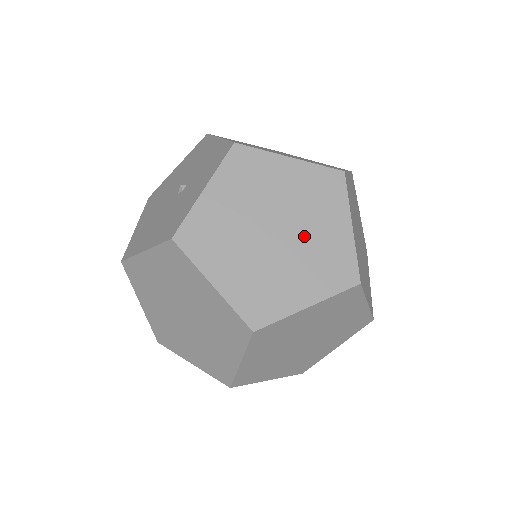
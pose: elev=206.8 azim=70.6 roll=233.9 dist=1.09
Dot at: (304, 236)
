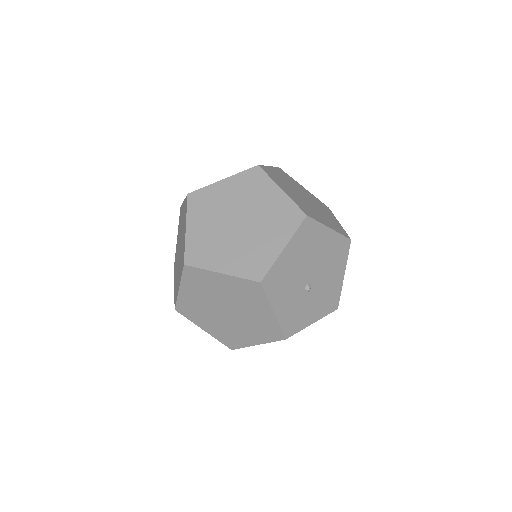
Dot at: occluded
